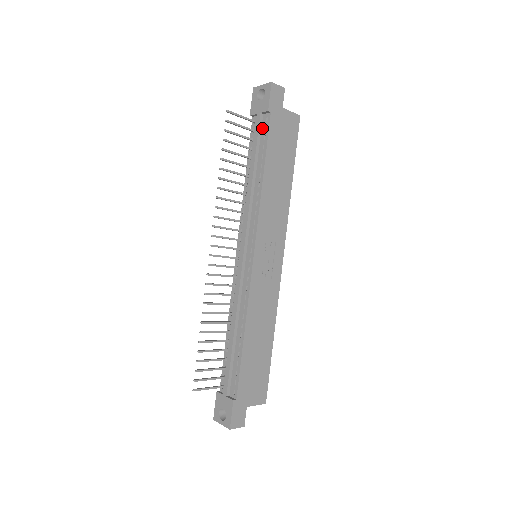
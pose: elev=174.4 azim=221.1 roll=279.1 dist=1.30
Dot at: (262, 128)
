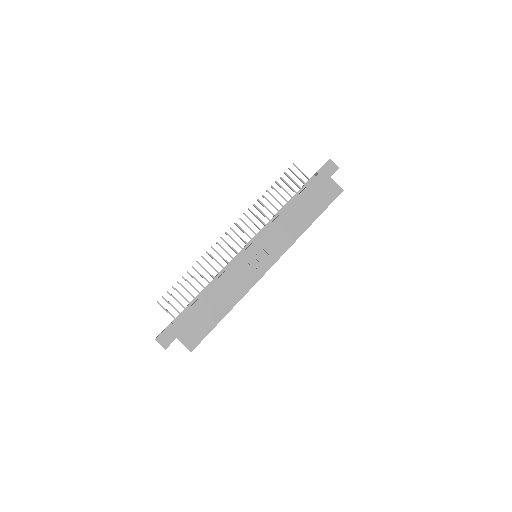
Dot at: occluded
